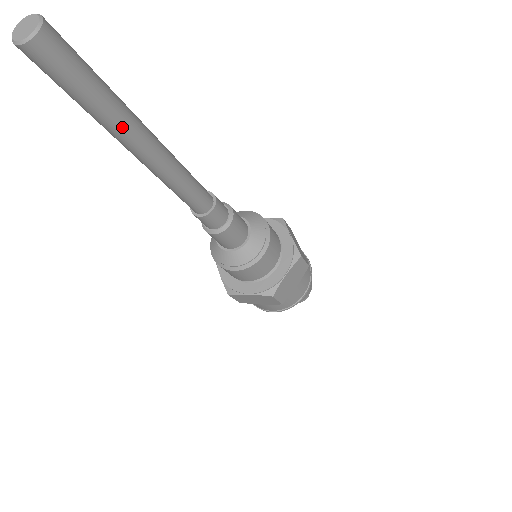
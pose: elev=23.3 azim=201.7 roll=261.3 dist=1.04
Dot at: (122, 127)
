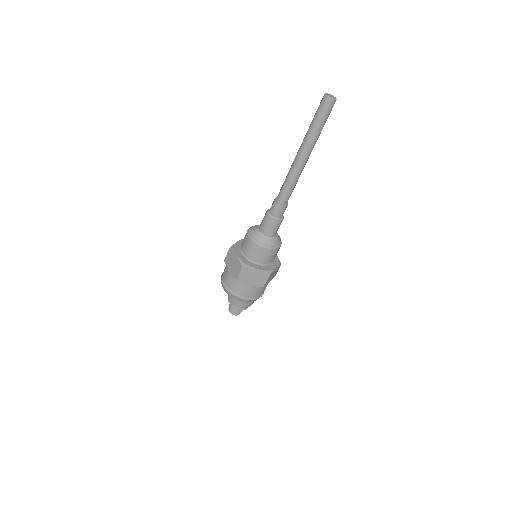
Dot at: (309, 141)
